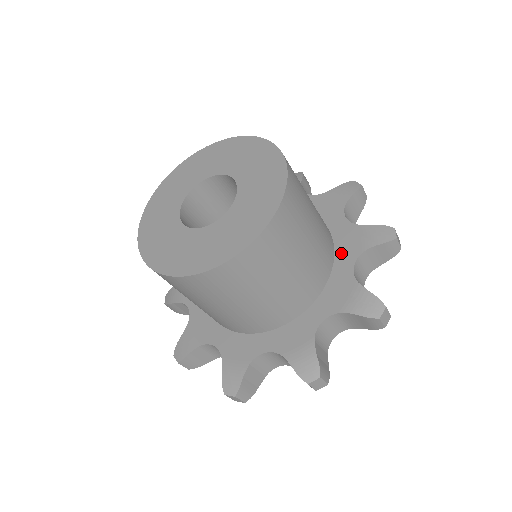
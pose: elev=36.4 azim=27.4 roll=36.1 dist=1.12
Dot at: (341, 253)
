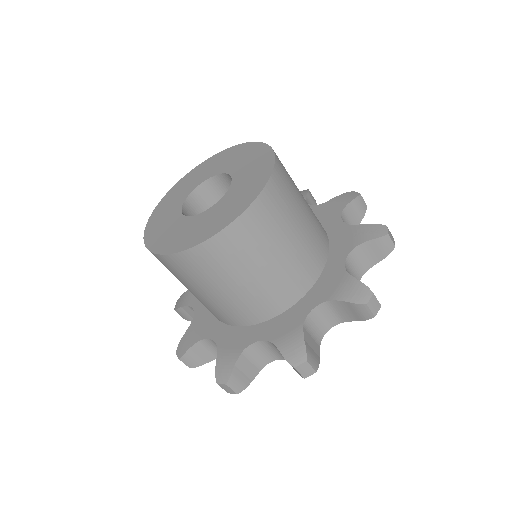
Dot at: (326, 221)
